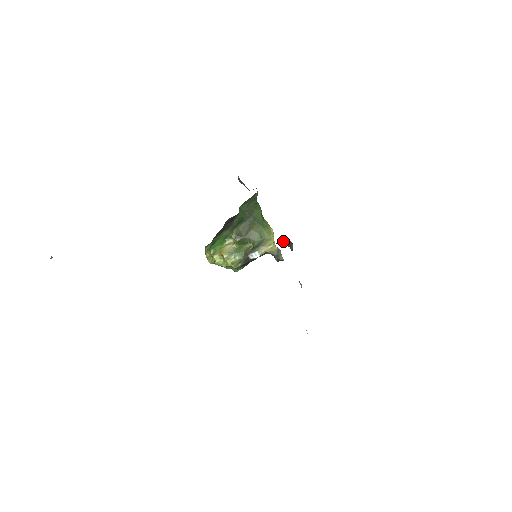
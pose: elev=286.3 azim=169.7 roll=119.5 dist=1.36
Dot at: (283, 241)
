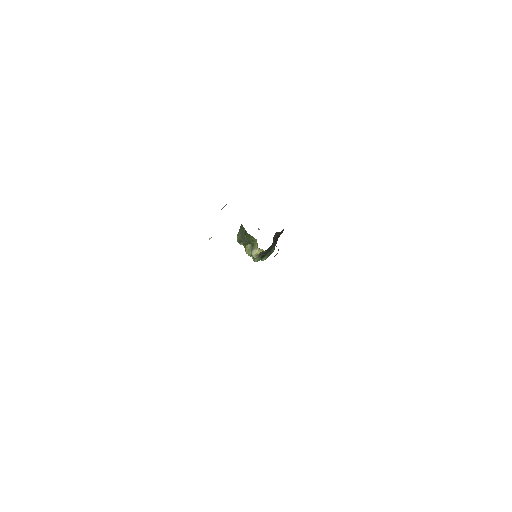
Dot at: occluded
